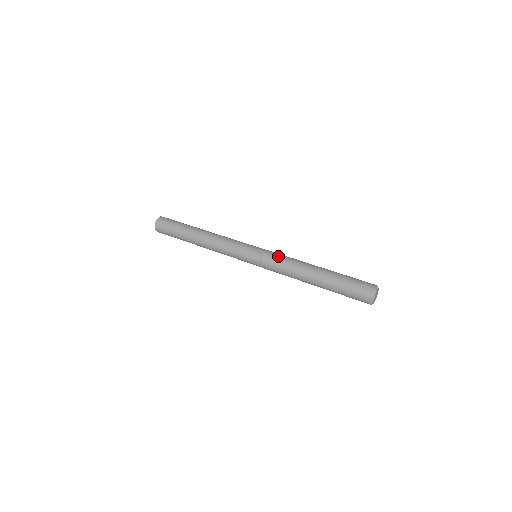
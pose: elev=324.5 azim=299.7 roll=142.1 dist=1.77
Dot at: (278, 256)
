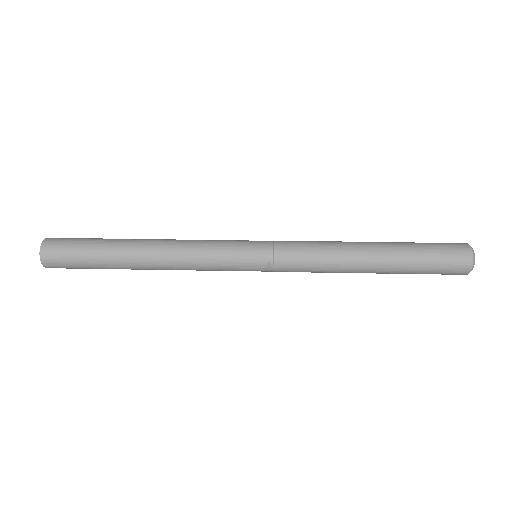
Dot at: (300, 245)
